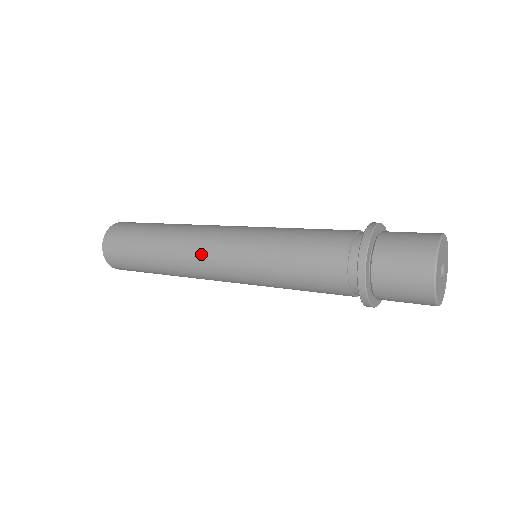
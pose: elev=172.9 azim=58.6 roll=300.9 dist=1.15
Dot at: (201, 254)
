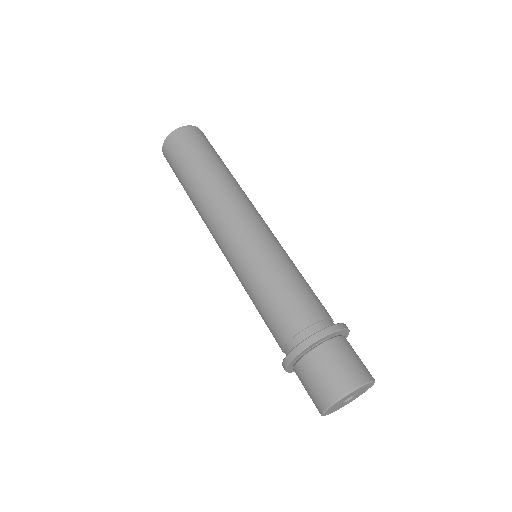
Dot at: (213, 236)
